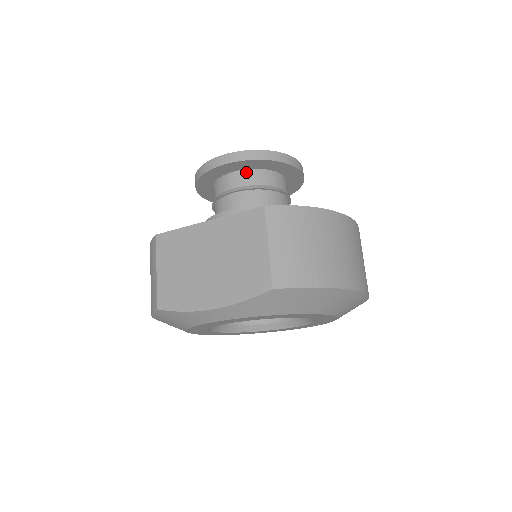
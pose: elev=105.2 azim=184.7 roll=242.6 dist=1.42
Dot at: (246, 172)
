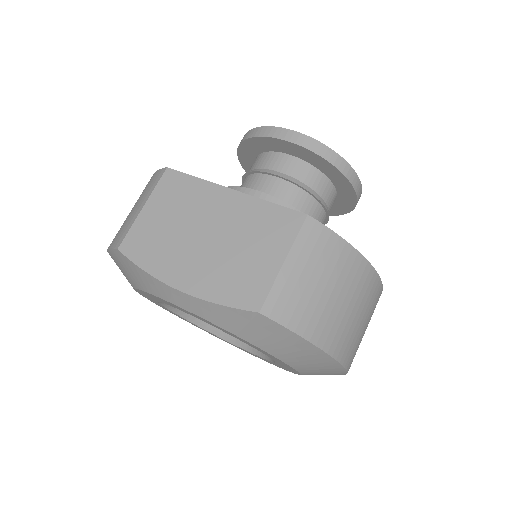
Dot at: (303, 164)
